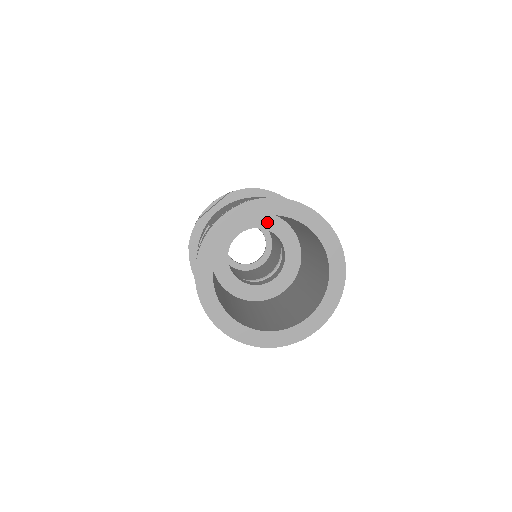
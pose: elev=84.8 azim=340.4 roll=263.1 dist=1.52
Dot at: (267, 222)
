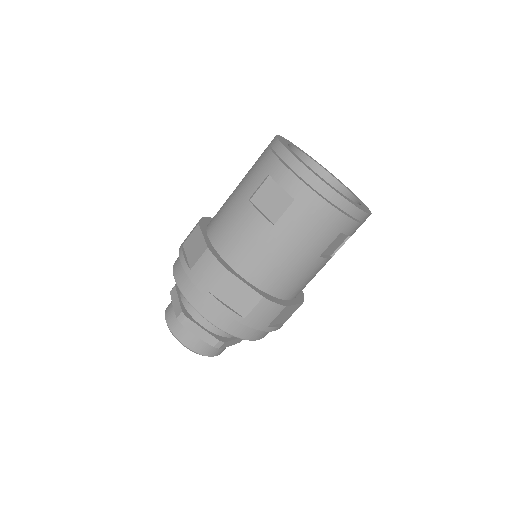
Dot at: occluded
